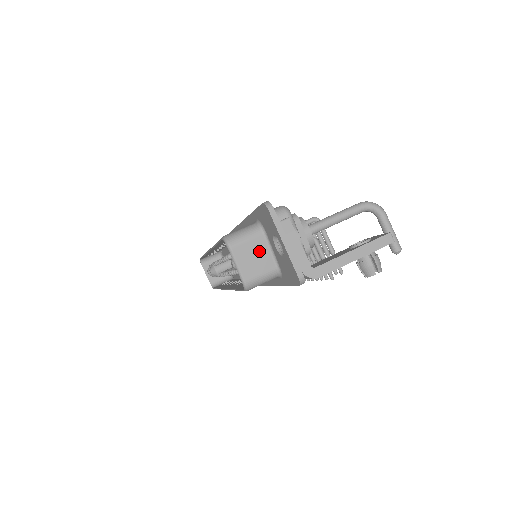
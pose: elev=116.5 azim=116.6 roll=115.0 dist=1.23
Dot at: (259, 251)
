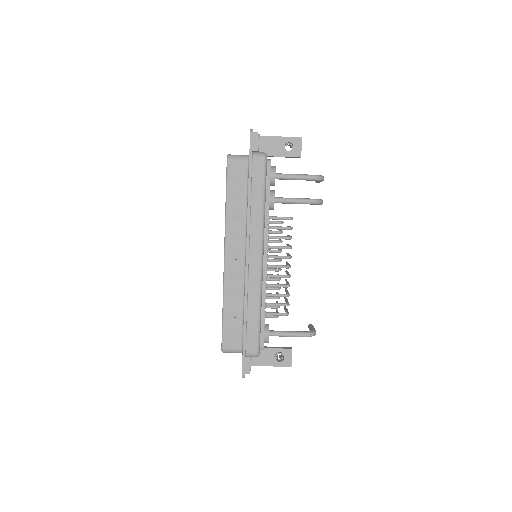
Dot at: occluded
